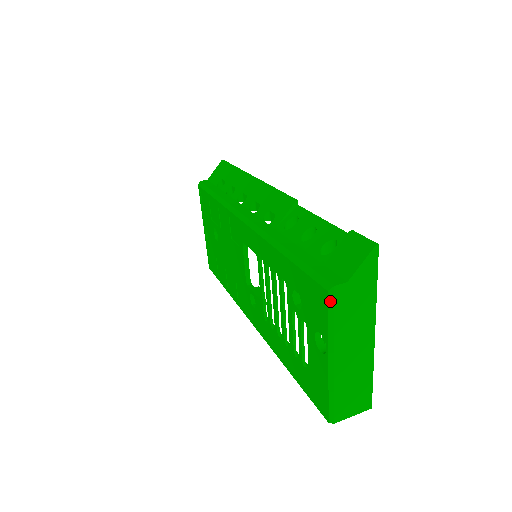
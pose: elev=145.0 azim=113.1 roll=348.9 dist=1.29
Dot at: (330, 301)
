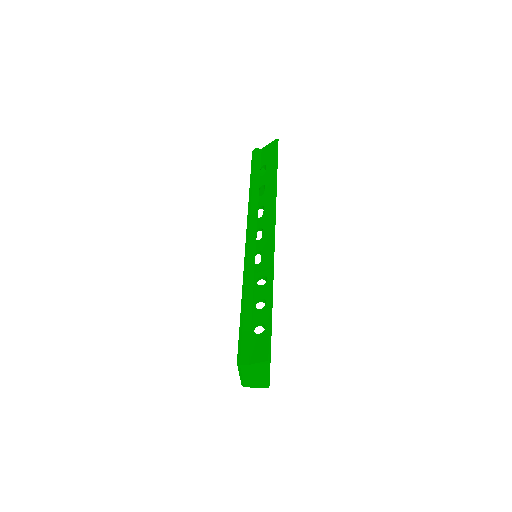
Dot at: (238, 366)
